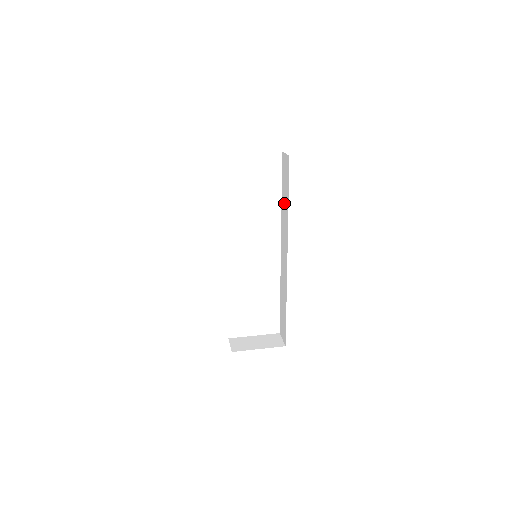
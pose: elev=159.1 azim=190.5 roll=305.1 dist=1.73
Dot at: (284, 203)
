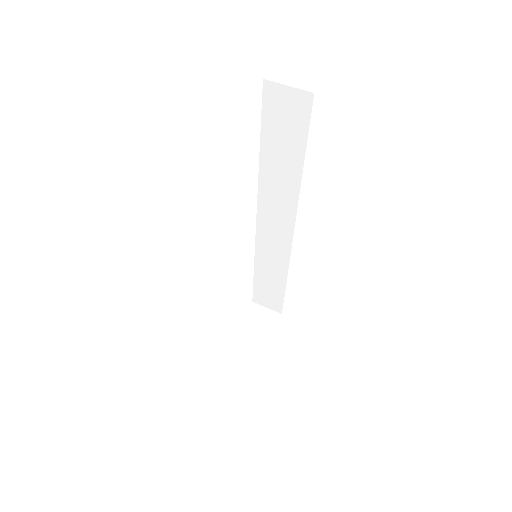
Dot at: (277, 163)
